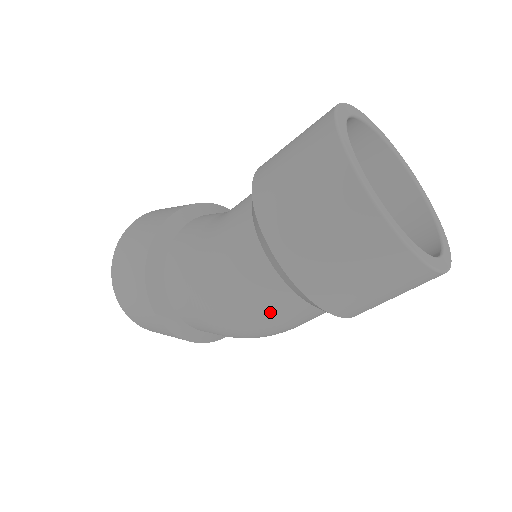
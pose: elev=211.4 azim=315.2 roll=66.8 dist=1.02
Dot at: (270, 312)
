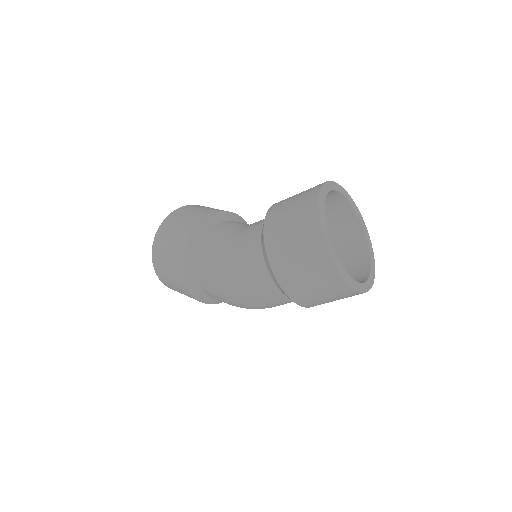
Dot at: (265, 299)
